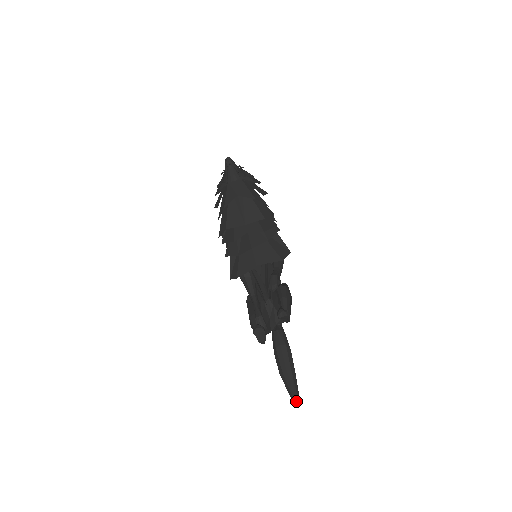
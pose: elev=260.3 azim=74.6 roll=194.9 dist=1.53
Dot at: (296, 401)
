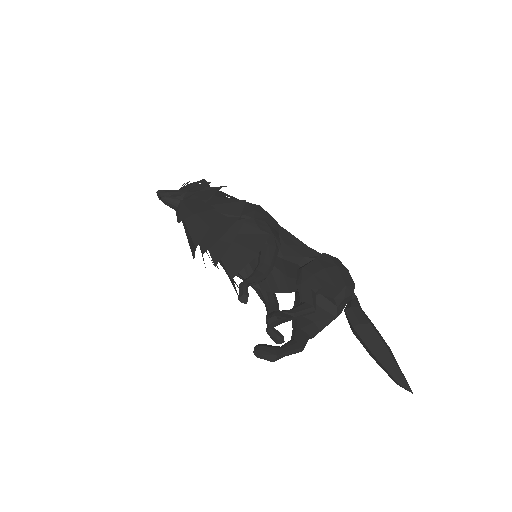
Dot at: (402, 387)
